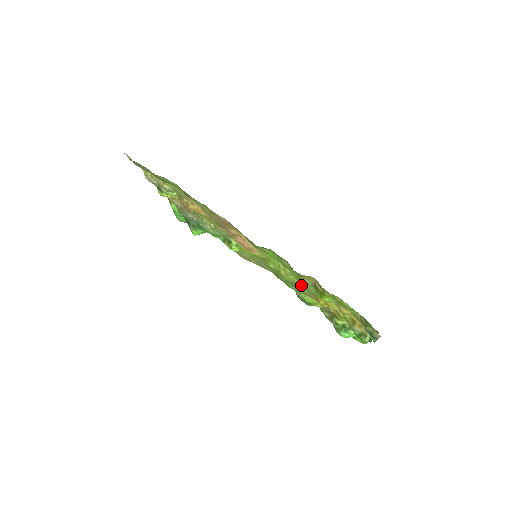
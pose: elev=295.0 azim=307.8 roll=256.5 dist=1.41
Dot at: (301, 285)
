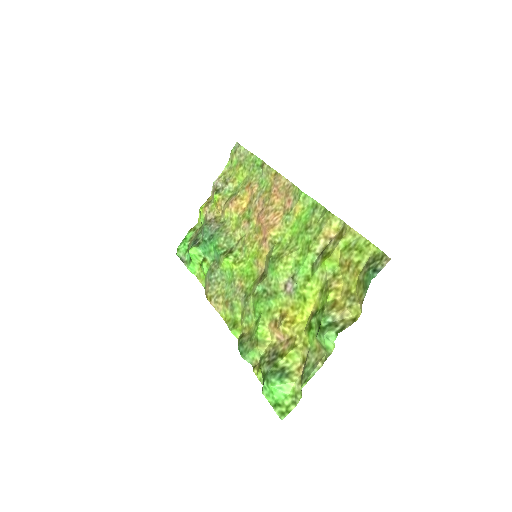
Dot at: (285, 285)
